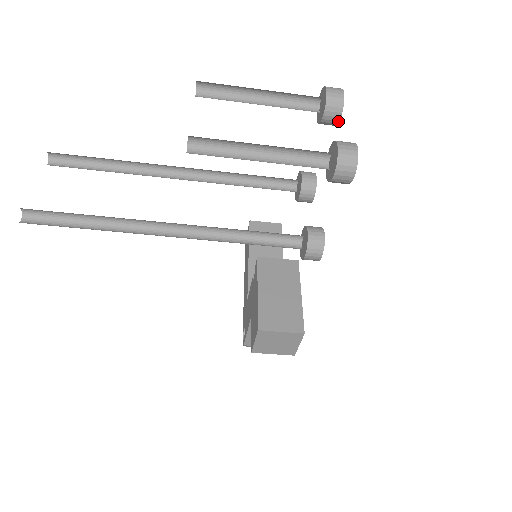
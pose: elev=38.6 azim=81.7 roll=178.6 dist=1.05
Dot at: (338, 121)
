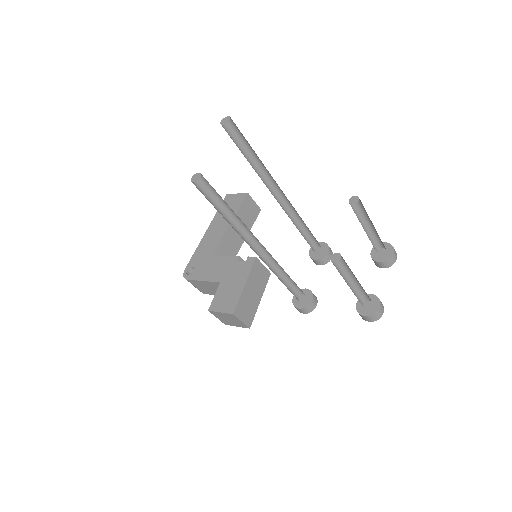
Dot at: (380, 267)
